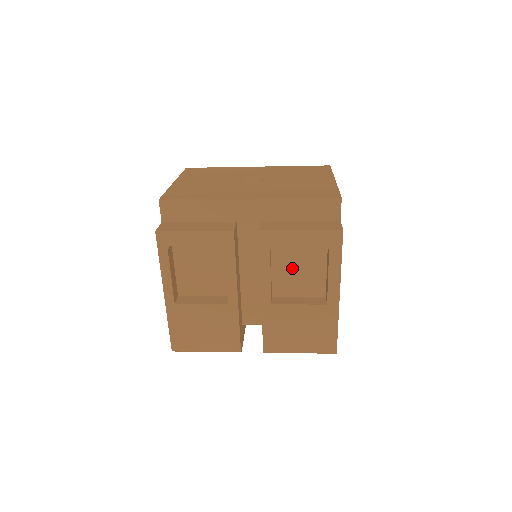
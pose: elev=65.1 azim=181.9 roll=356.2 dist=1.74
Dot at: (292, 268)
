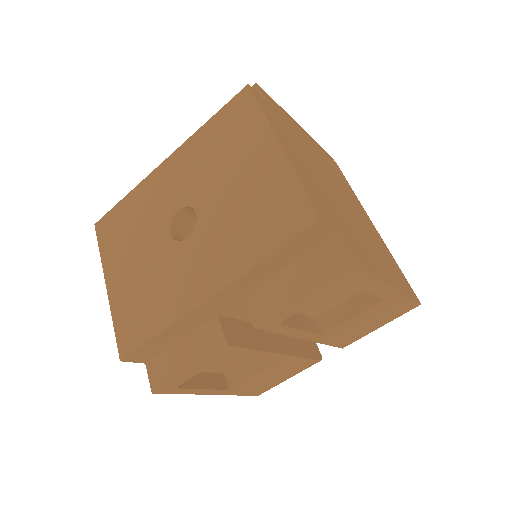
Dot at: occluded
